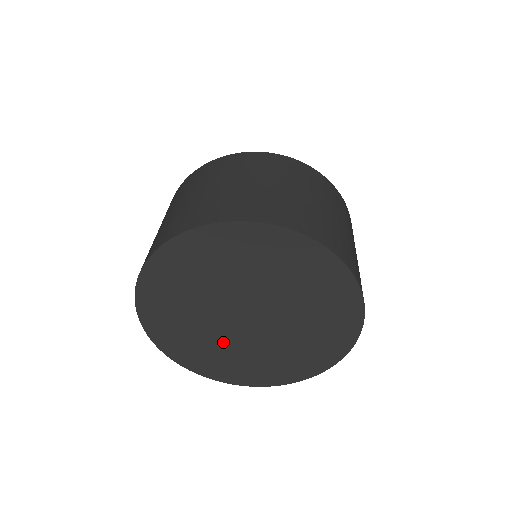
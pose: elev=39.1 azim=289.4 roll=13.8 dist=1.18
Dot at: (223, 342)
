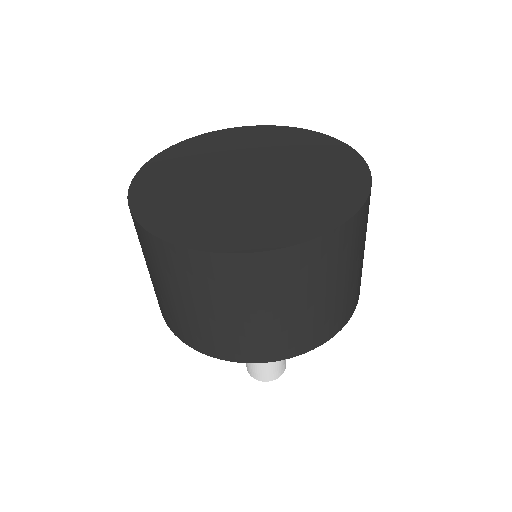
Dot at: (206, 196)
